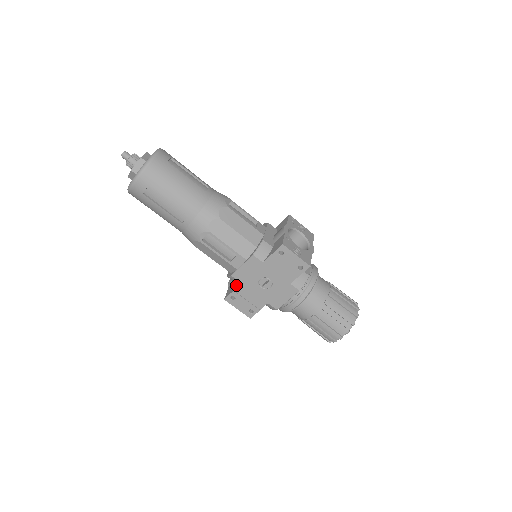
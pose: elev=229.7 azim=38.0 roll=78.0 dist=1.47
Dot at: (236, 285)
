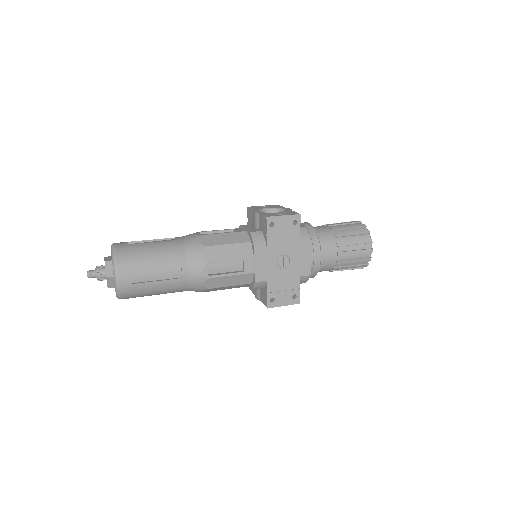
Dot at: (265, 288)
